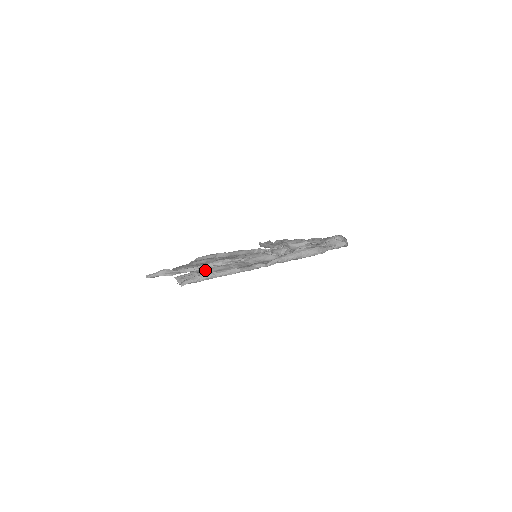
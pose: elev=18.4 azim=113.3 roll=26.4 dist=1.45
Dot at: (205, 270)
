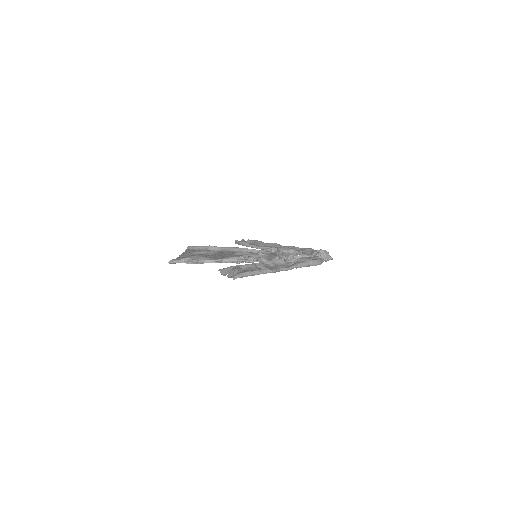
Dot at: (239, 266)
